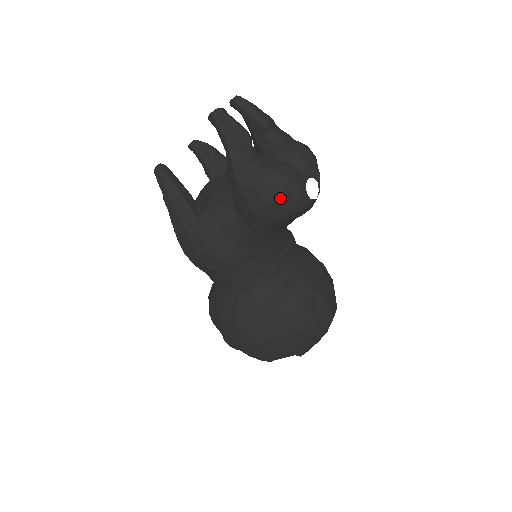
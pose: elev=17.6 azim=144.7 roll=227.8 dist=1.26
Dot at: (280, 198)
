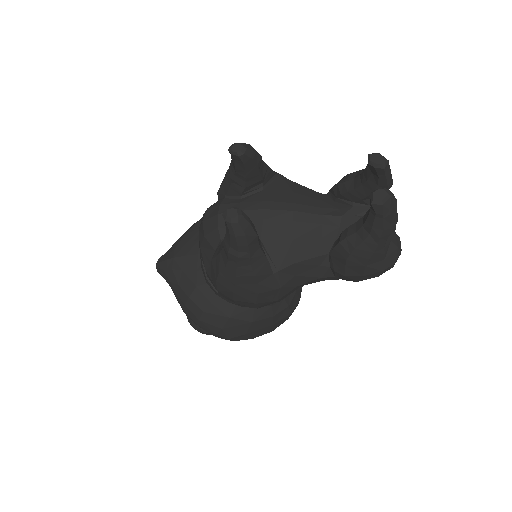
Dot at: occluded
